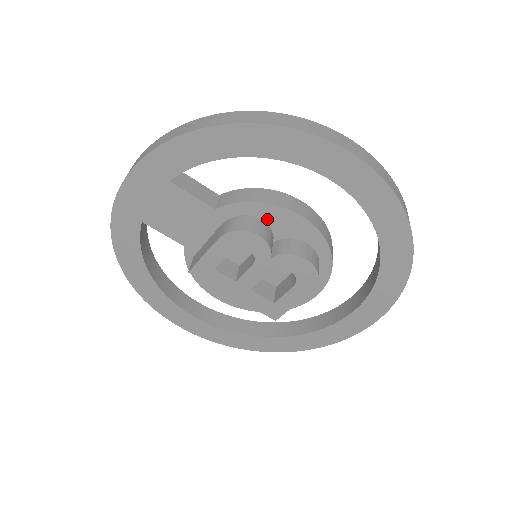
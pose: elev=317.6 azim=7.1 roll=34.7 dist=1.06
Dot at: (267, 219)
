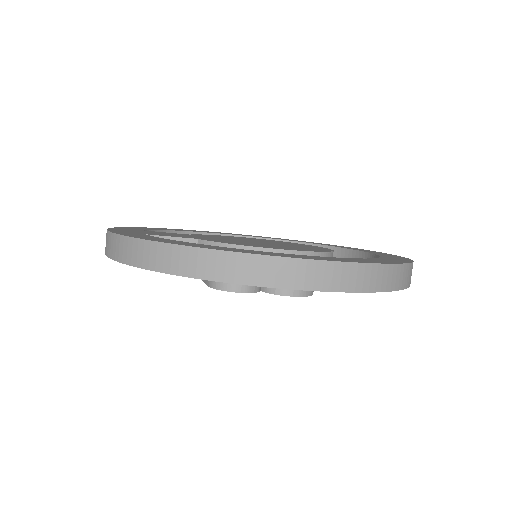
Dot at: occluded
